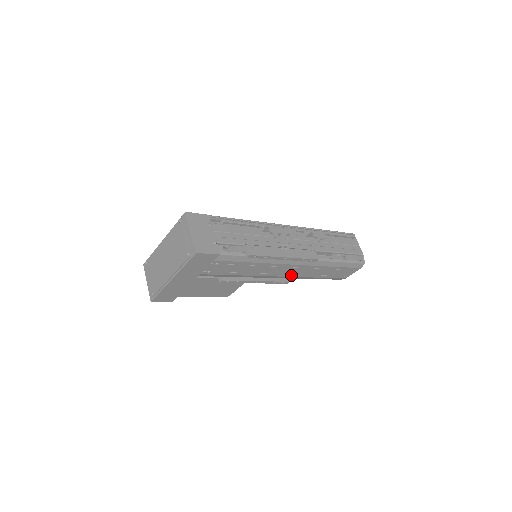
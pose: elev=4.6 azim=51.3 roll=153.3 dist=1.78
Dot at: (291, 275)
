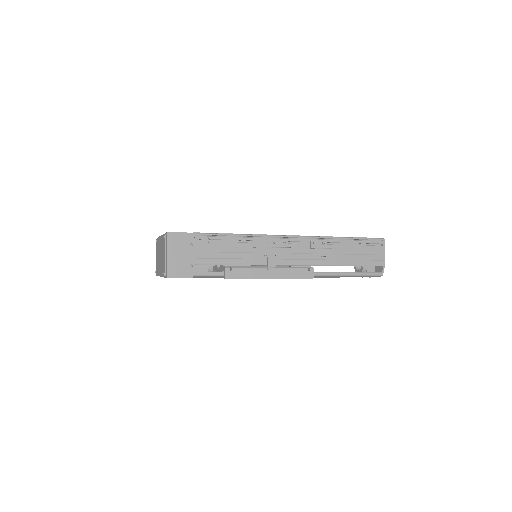
Dot at: occluded
